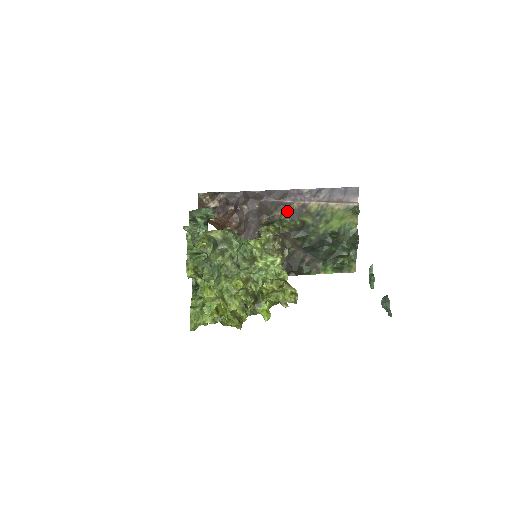
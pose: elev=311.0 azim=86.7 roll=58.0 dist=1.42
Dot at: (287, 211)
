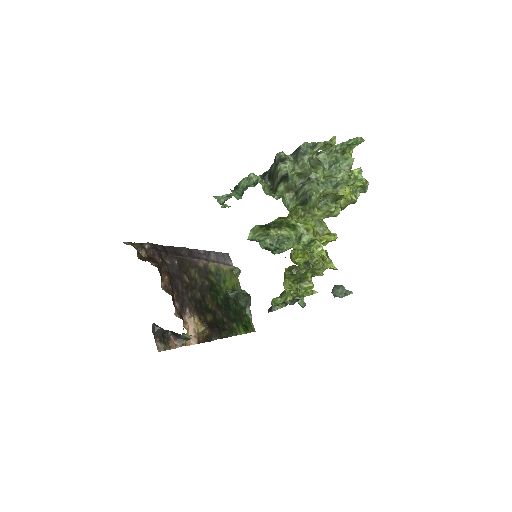
Dot at: (197, 269)
